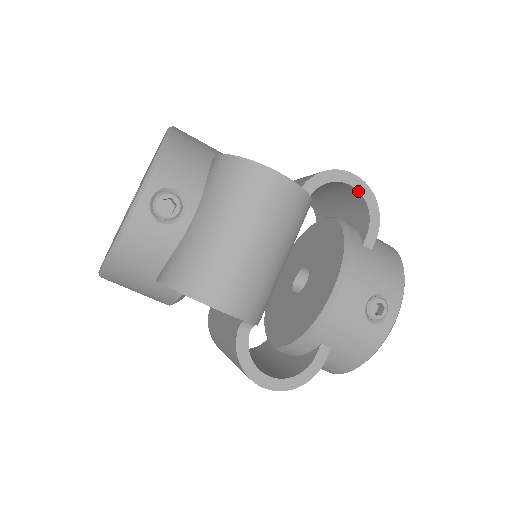
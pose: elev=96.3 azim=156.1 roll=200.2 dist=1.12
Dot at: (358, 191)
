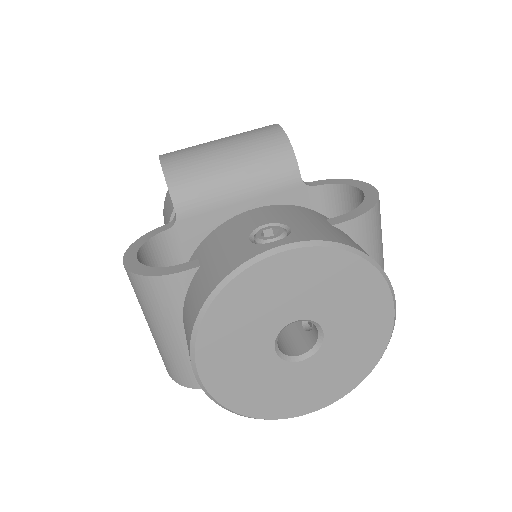
Dot at: (364, 193)
